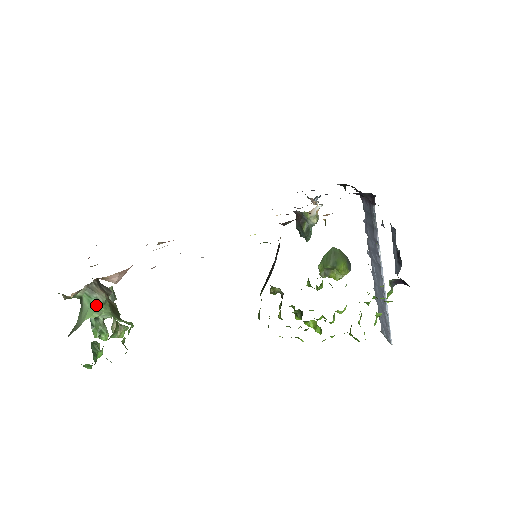
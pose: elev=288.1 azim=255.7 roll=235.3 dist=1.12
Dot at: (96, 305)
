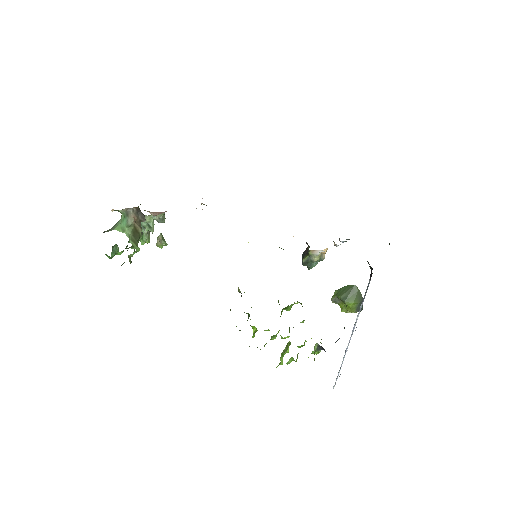
Dot at: (124, 224)
